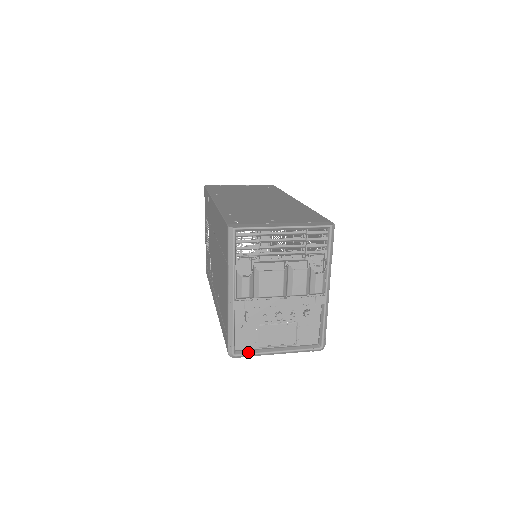
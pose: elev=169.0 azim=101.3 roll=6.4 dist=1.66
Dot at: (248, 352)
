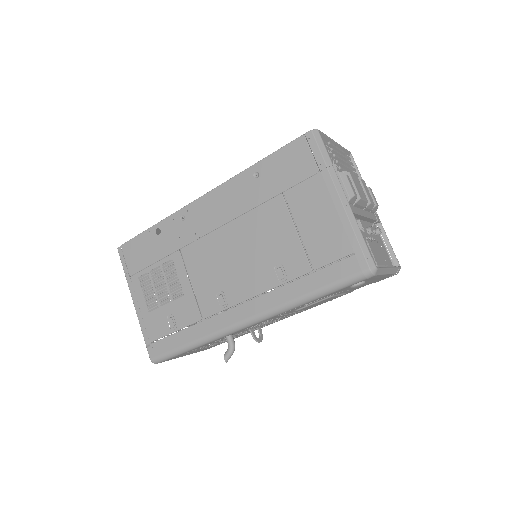
Dot at: occluded
